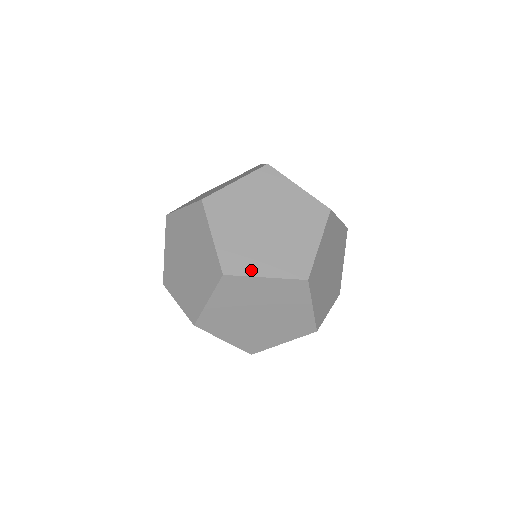
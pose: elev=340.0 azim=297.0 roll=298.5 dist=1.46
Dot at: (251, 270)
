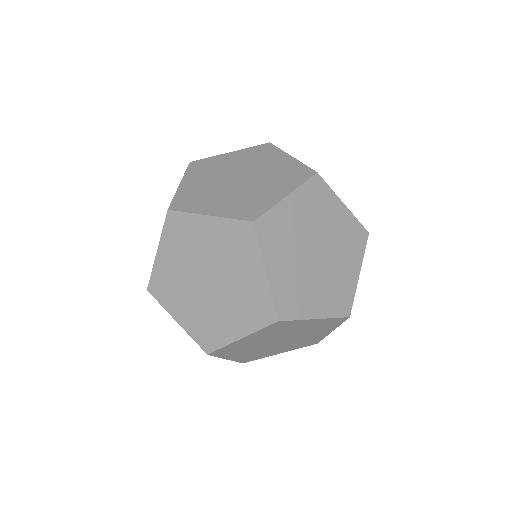
Dot at: (197, 209)
